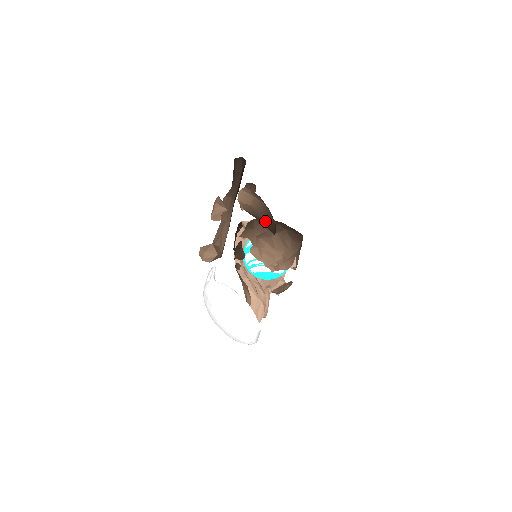
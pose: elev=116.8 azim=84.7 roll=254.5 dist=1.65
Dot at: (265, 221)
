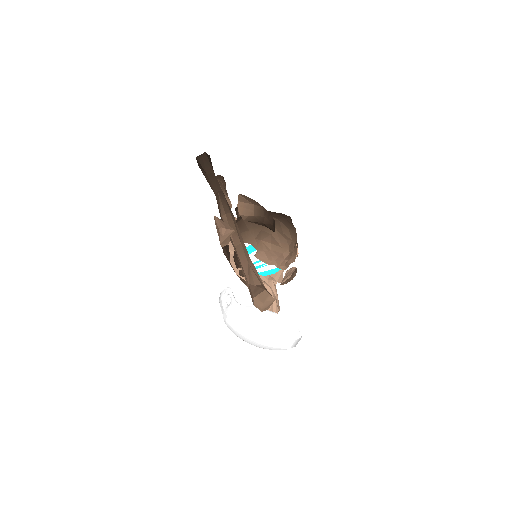
Dot at: (266, 224)
